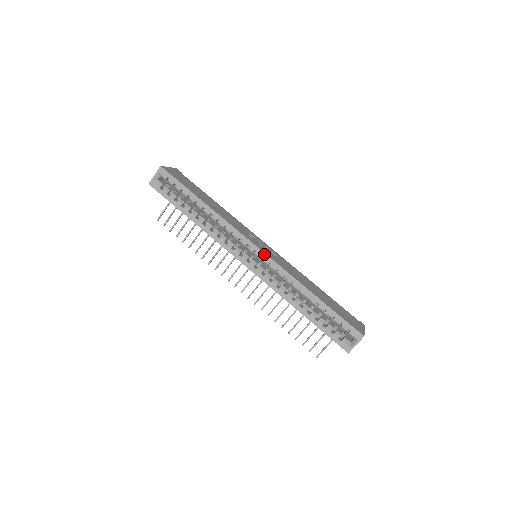
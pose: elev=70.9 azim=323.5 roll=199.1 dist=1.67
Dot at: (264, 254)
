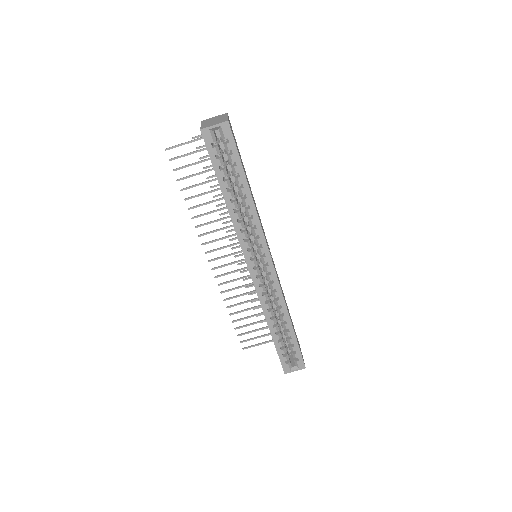
Dot at: (274, 270)
